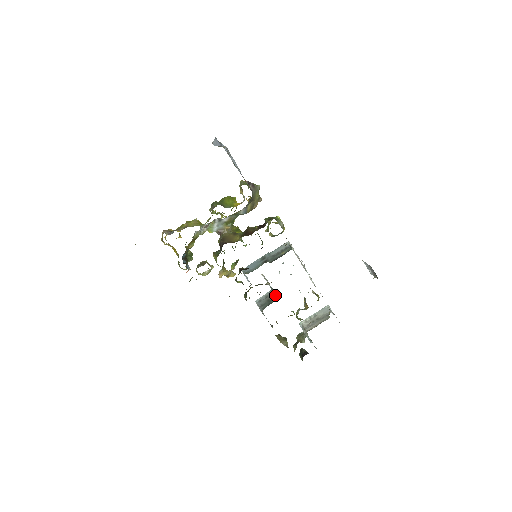
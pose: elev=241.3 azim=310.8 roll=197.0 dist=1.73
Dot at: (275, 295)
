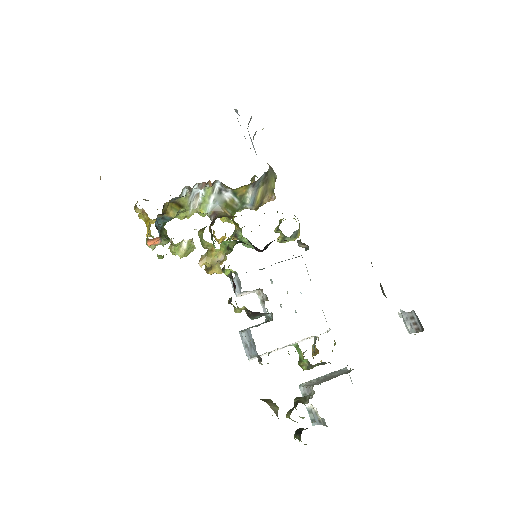
Dot at: (272, 320)
